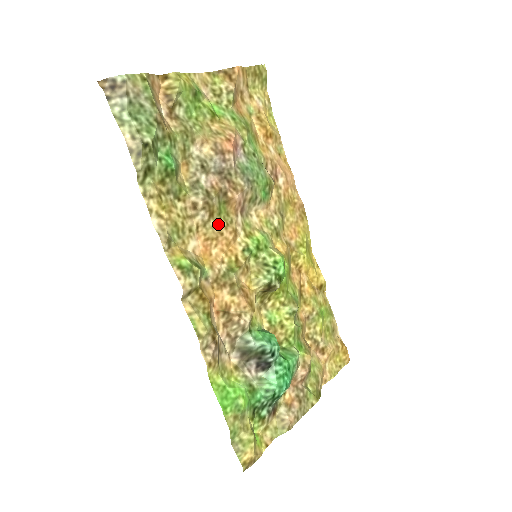
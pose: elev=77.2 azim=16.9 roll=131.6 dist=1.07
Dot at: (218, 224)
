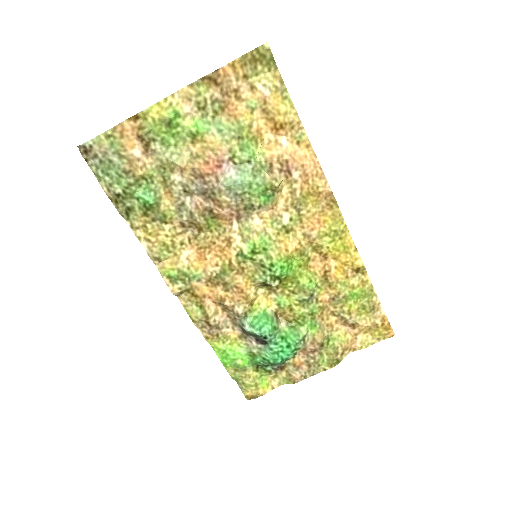
Dot at: (209, 235)
